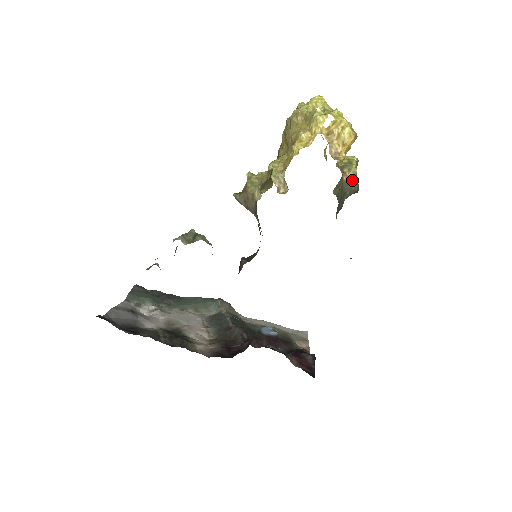
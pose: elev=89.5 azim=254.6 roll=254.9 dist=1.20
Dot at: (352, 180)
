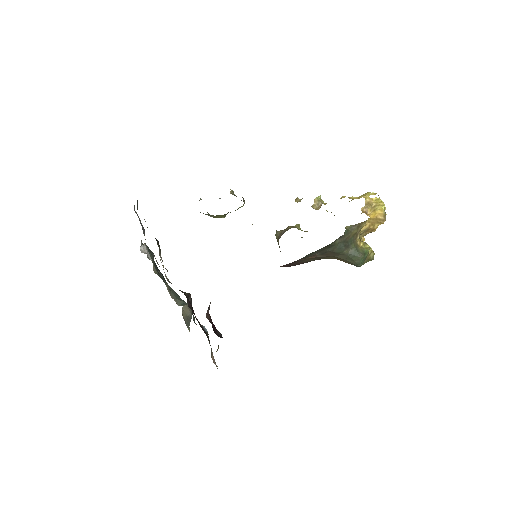
Dot at: (362, 250)
